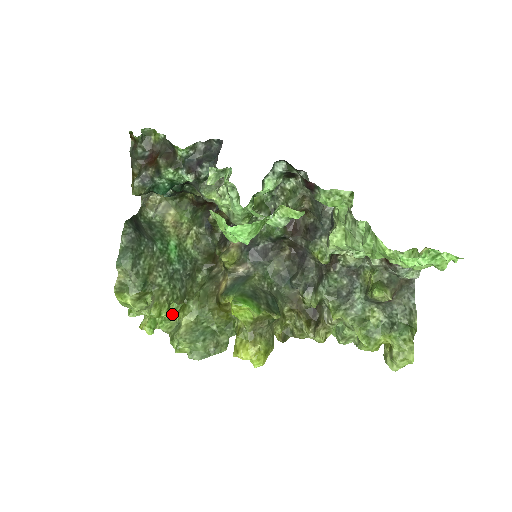
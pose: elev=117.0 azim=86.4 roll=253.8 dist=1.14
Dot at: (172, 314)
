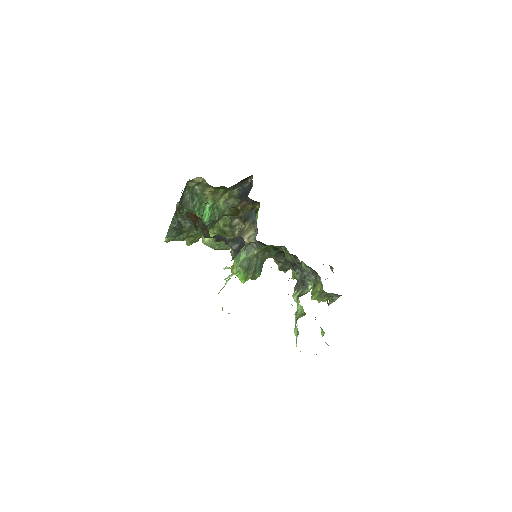
Dot at: occluded
